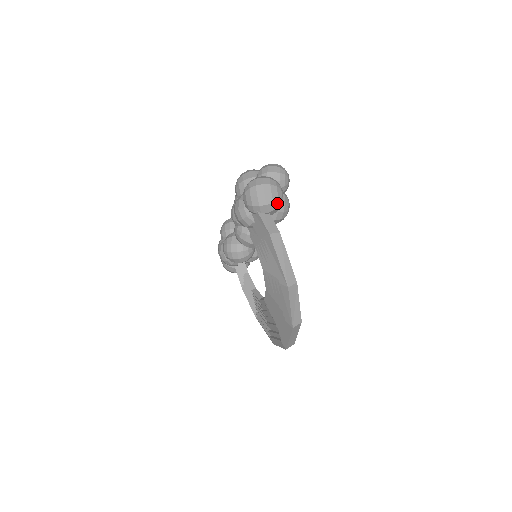
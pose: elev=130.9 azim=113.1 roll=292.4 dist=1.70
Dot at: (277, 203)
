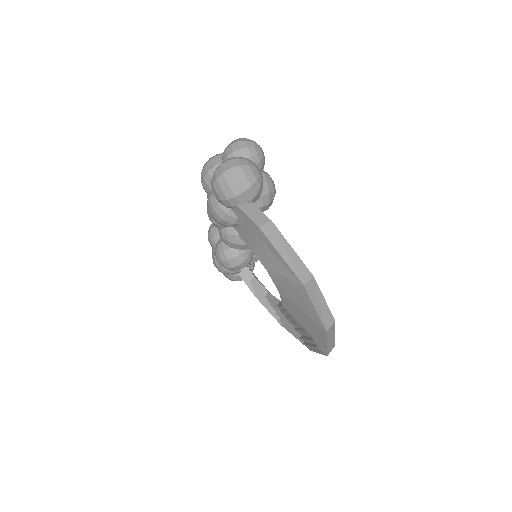
Dot at: (256, 185)
